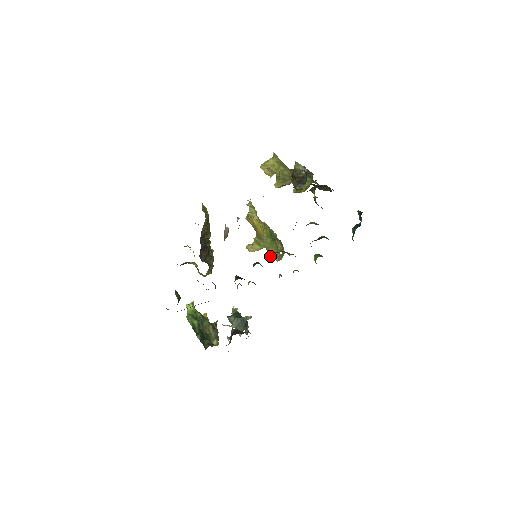
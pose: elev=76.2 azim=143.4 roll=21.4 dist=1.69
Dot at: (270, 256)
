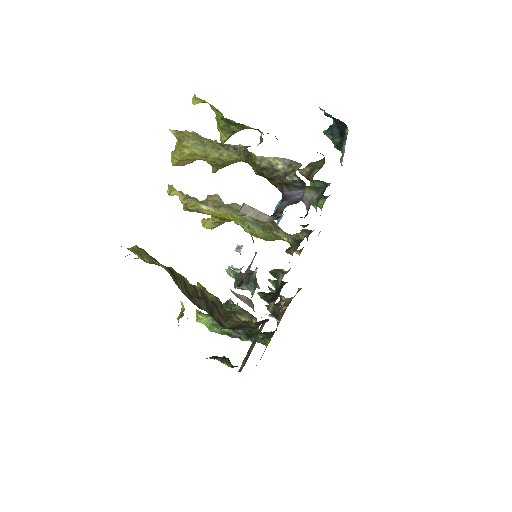
Dot at: occluded
